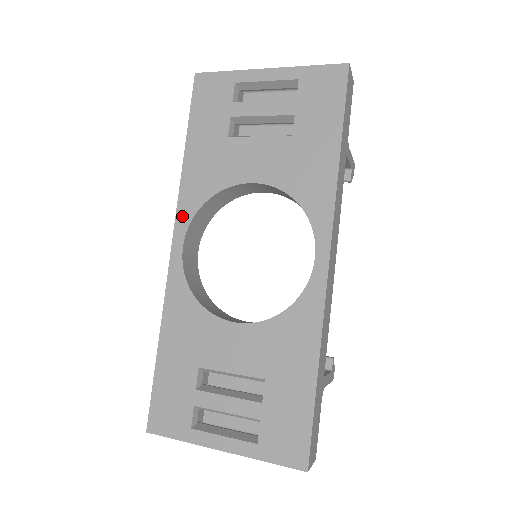
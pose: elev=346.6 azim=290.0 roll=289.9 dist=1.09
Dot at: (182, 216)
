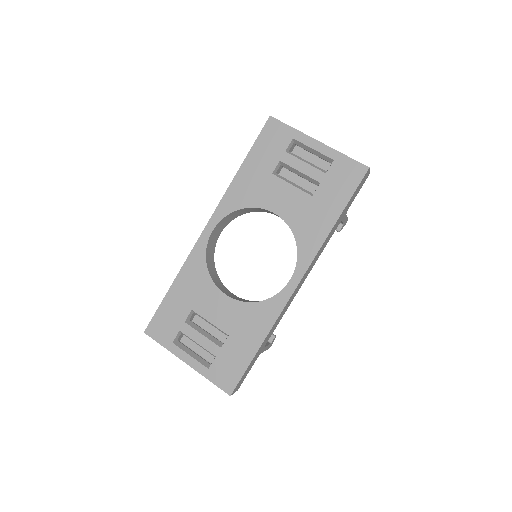
Dot at: (220, 211)
